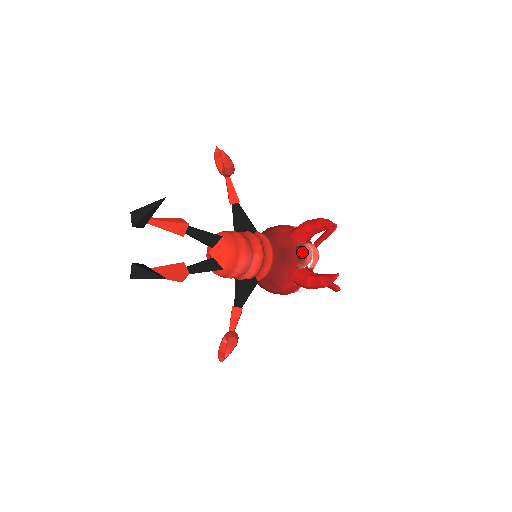
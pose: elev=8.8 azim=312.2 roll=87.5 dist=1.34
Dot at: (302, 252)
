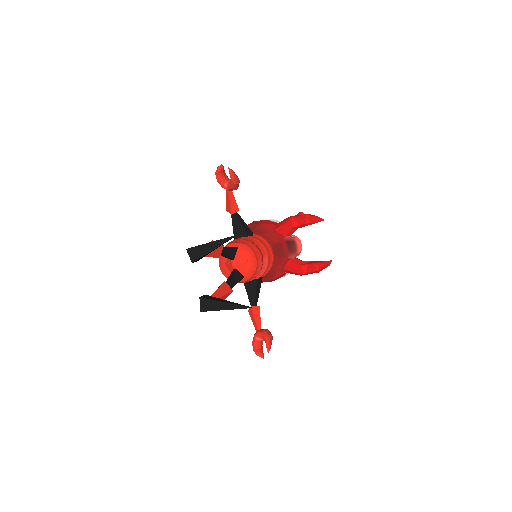
Dot at: (293, 245)
